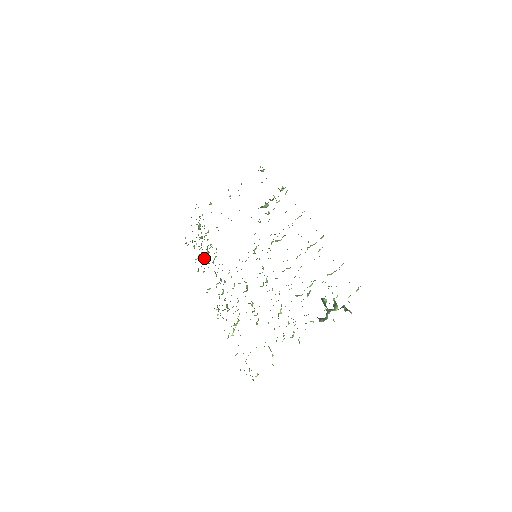
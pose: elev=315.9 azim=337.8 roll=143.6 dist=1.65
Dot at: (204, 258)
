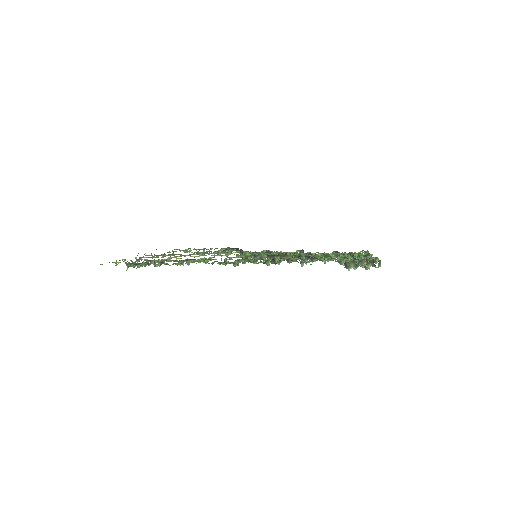
Dot at: occluded
